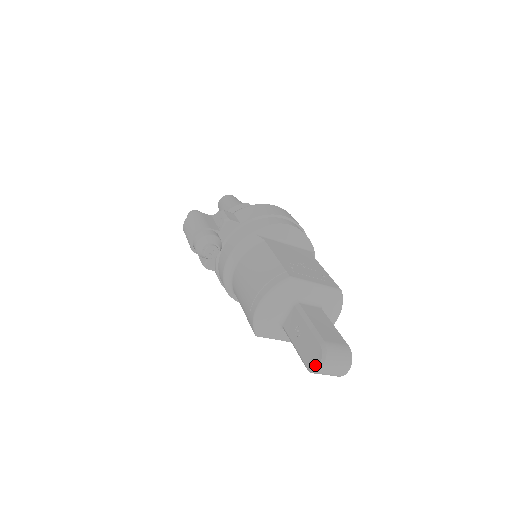
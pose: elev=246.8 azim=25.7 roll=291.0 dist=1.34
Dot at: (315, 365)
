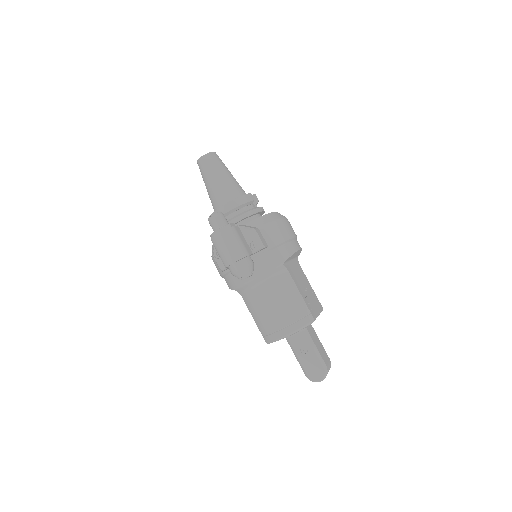
Dot at: (317, 379)
